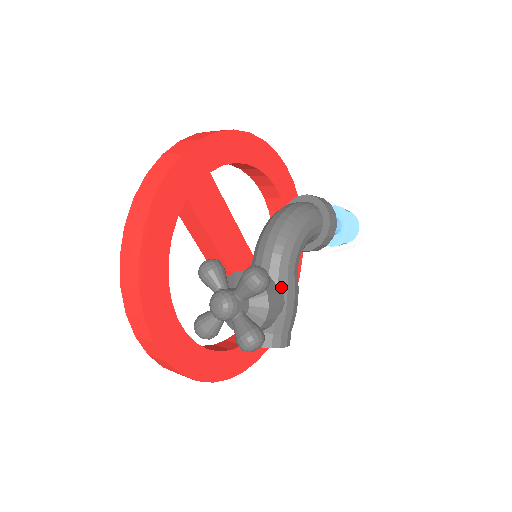
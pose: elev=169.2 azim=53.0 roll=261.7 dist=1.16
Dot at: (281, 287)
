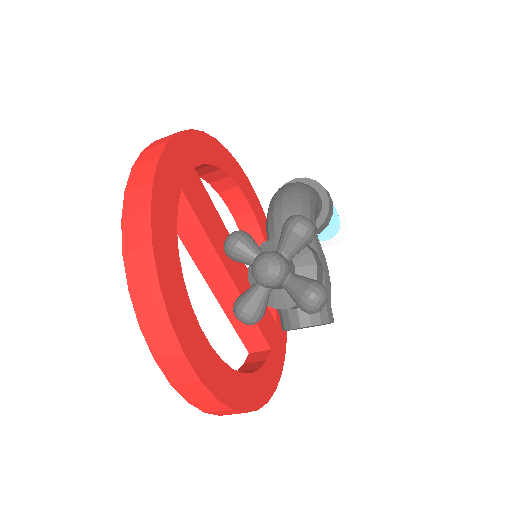
Dot at: occluded
